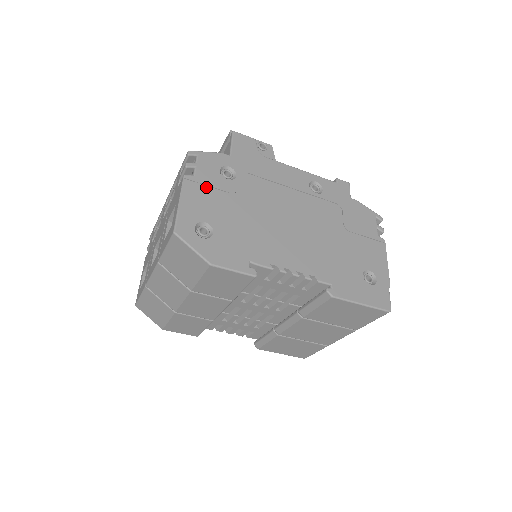
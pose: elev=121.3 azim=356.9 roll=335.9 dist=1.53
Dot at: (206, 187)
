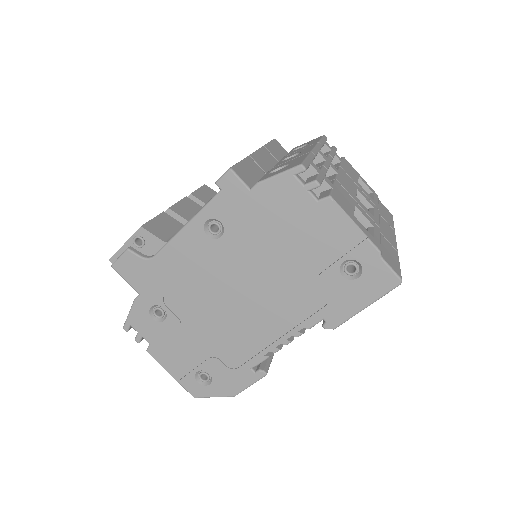
Dot at: (165, 343)
